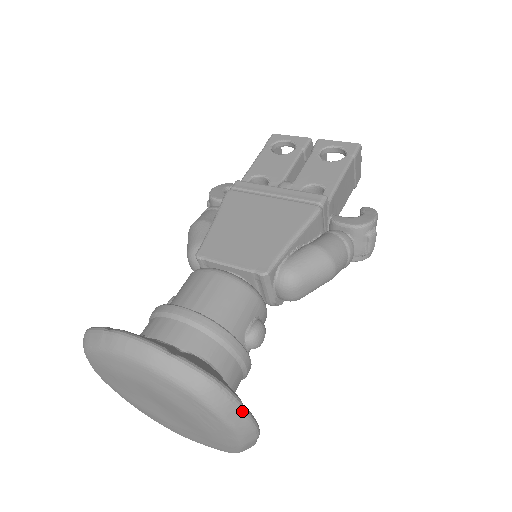
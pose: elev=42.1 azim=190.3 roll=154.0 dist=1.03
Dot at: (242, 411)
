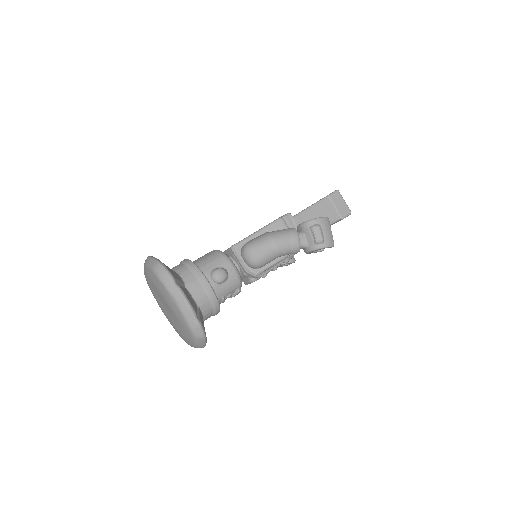
Dot at: (173, 282)
